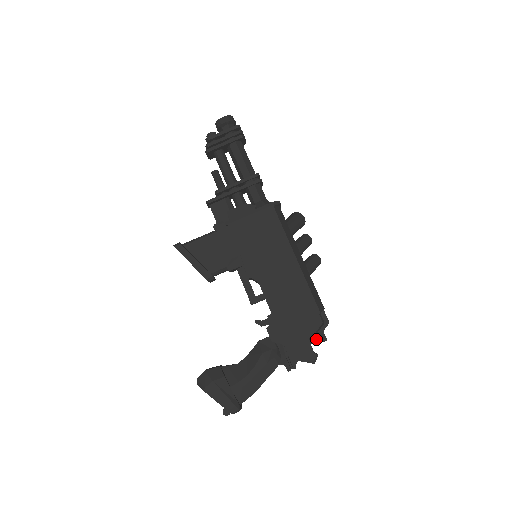
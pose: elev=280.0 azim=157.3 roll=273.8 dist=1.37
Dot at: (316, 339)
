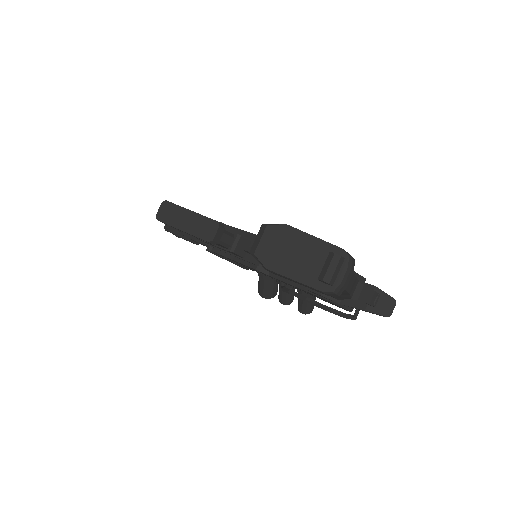
Dot at: occluded
